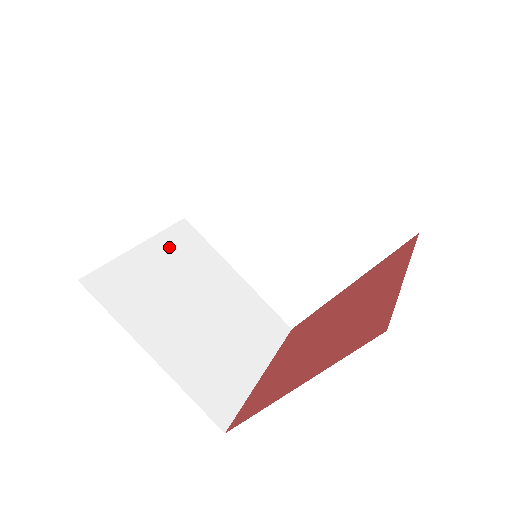
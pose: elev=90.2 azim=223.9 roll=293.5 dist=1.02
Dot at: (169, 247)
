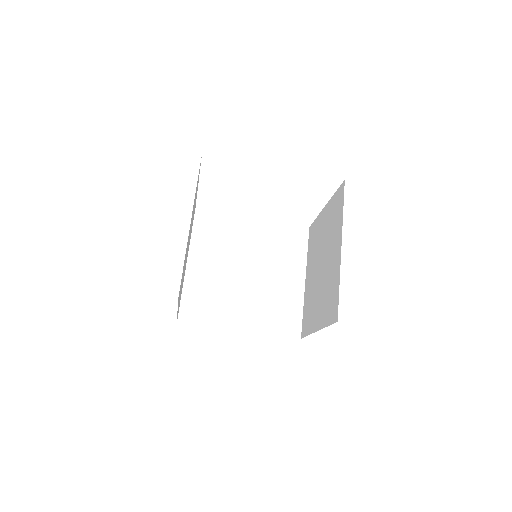
Dot at: occluded
